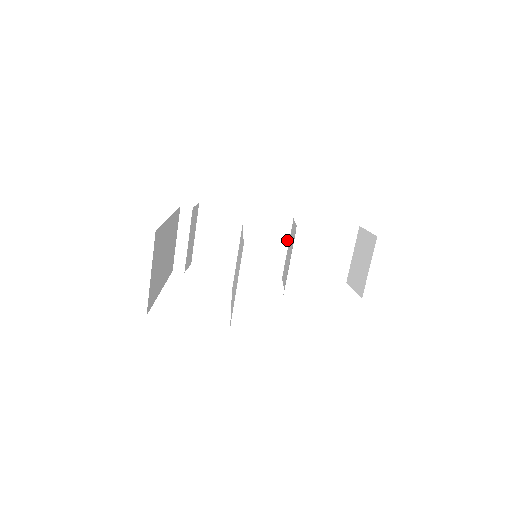
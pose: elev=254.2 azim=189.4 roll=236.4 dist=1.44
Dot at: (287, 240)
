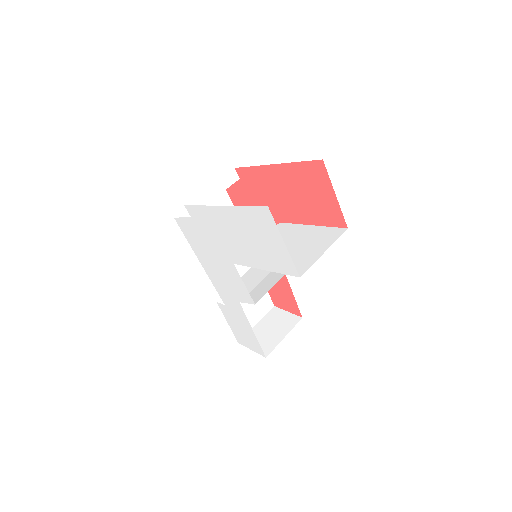
Dot at: (246, 270)
